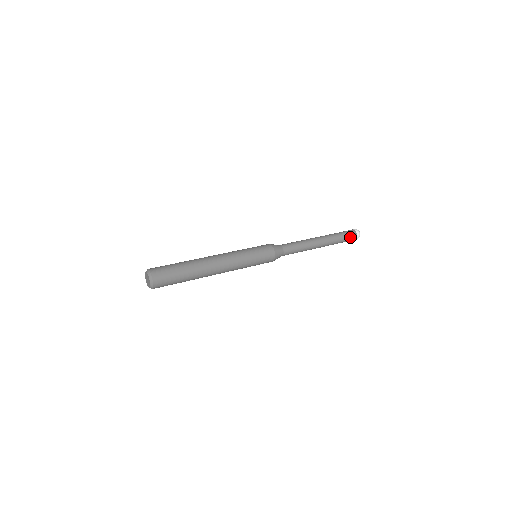
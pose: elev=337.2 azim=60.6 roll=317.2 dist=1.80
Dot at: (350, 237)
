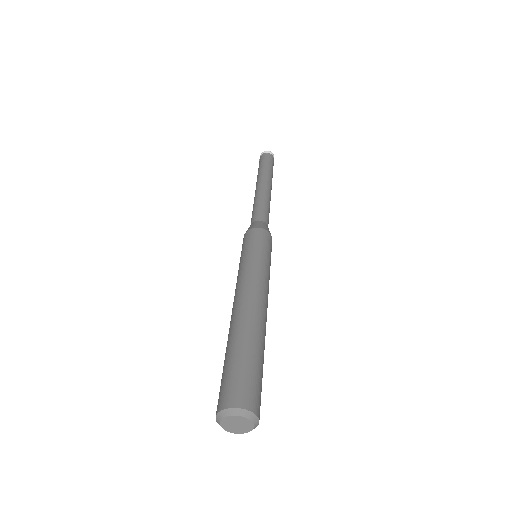
Dot at: (273, 164)
